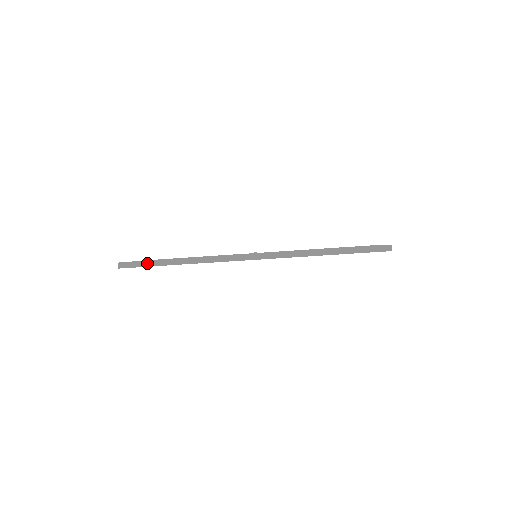
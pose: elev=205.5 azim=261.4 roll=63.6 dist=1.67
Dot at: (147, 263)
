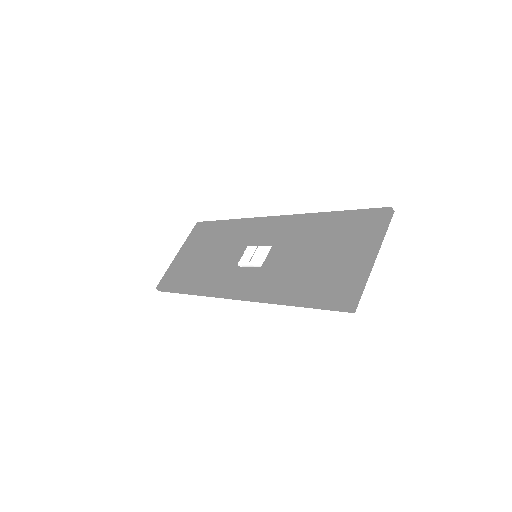
Dot at: (172, 291)
